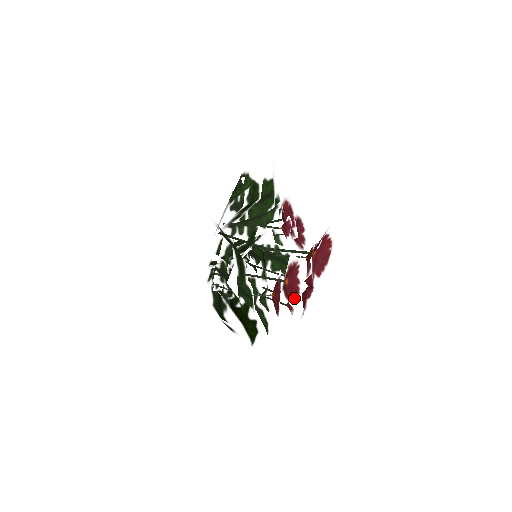
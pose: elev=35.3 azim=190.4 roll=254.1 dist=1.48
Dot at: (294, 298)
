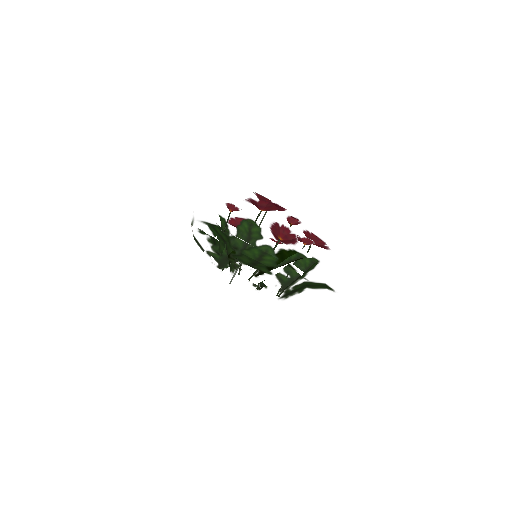
Dot at: (273, 205)
